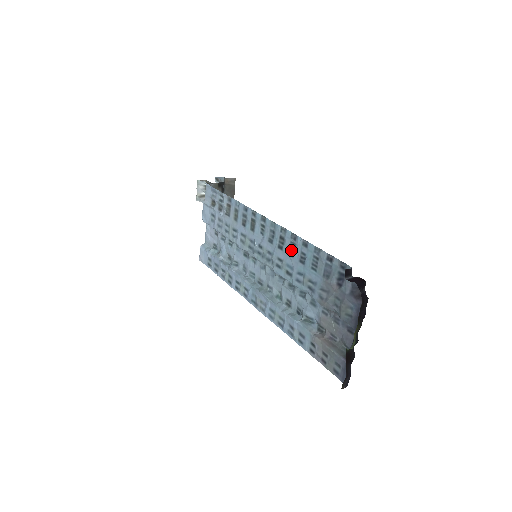
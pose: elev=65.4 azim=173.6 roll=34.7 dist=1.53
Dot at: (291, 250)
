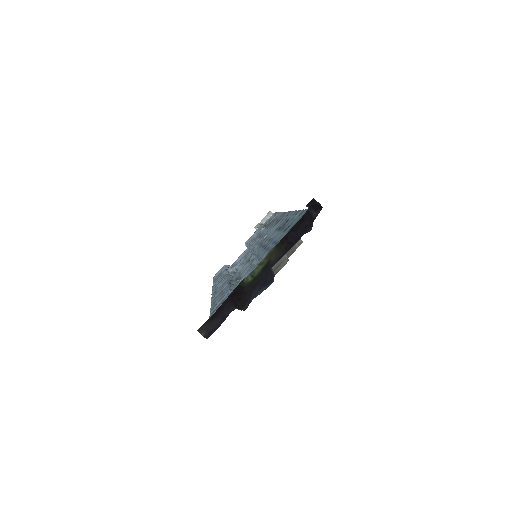
Dot at: (286, 225)
